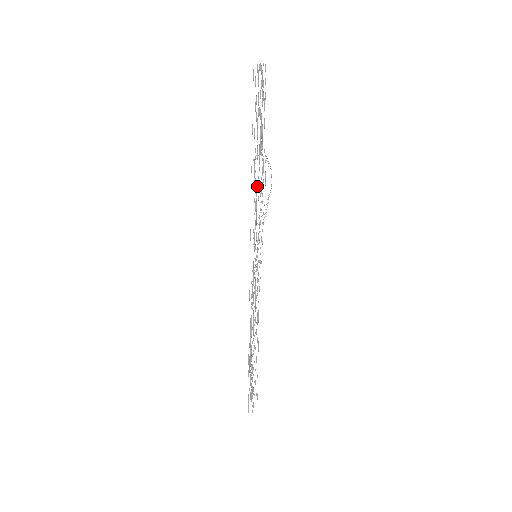
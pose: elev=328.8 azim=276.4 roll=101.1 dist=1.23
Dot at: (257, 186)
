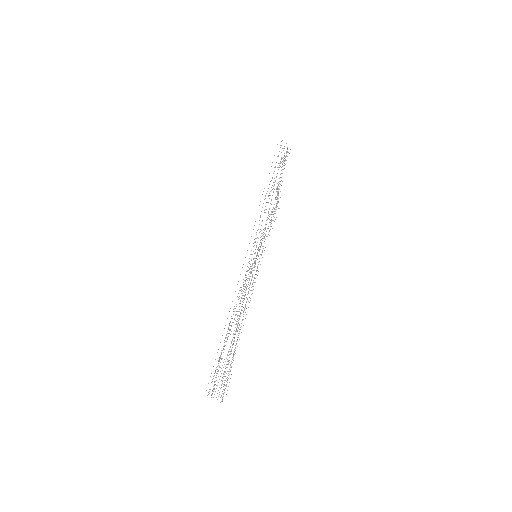
Dot at: occluded
